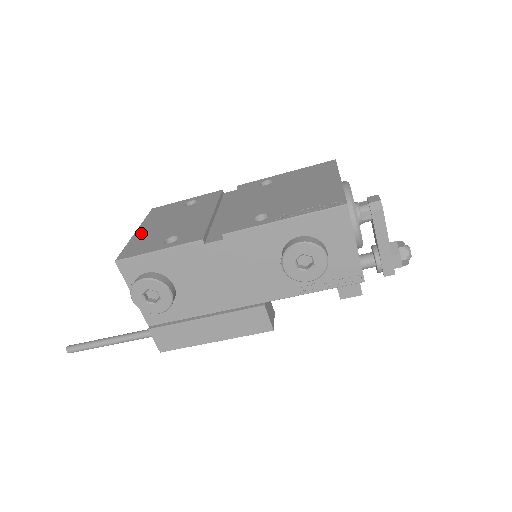
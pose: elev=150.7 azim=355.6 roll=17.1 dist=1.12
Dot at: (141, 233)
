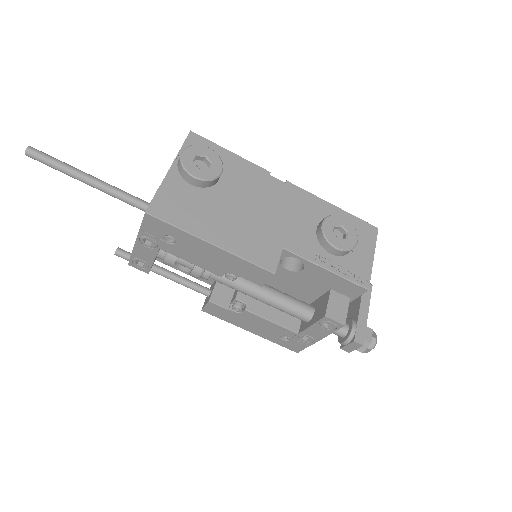
Dot at: occluded
